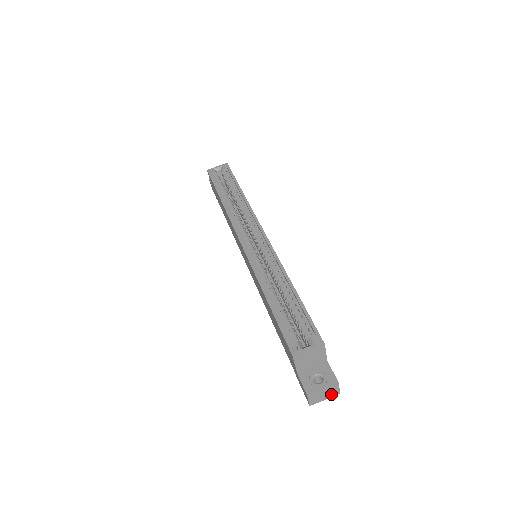
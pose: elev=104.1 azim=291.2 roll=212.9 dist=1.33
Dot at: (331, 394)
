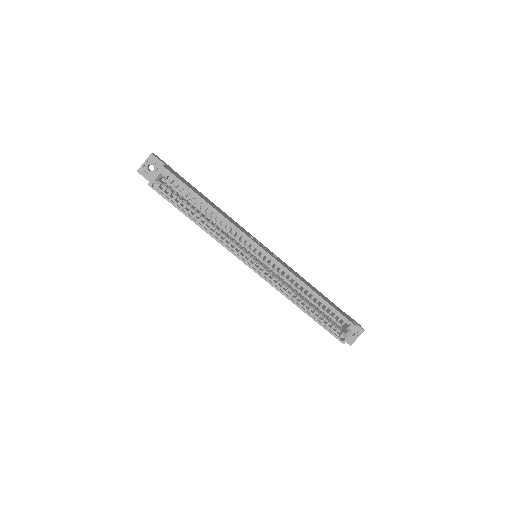
Dot at: occluded
